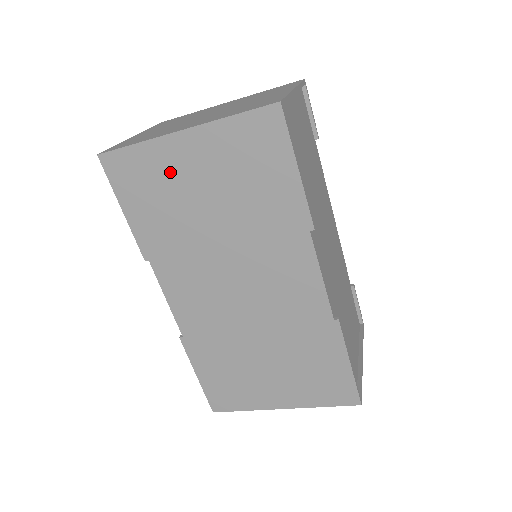
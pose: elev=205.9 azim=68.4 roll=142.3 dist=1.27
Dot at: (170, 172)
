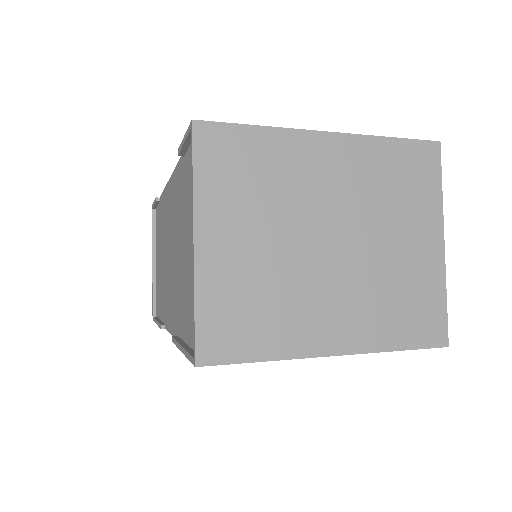
Dot at: occluded
